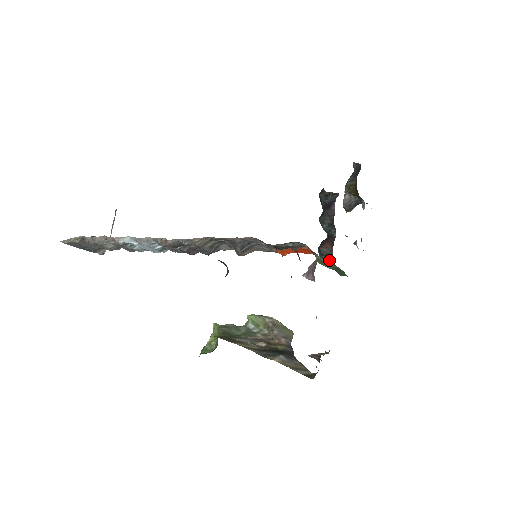
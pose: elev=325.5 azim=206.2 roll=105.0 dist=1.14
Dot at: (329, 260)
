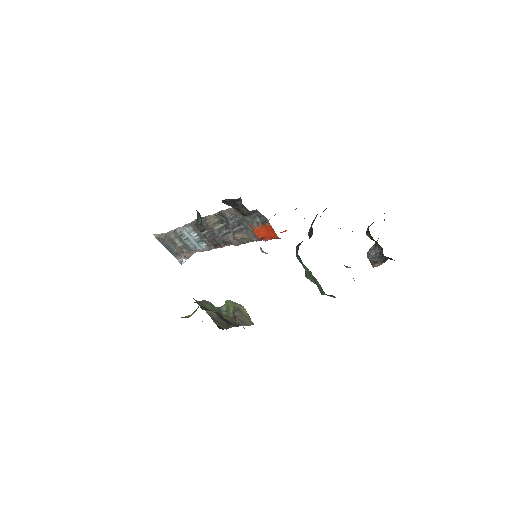
Dot at: (299, 256)
